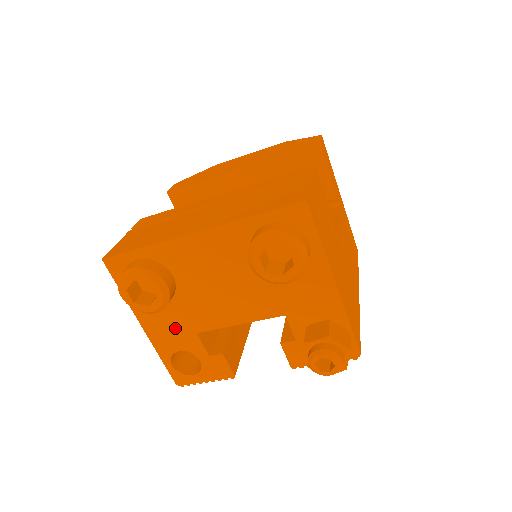
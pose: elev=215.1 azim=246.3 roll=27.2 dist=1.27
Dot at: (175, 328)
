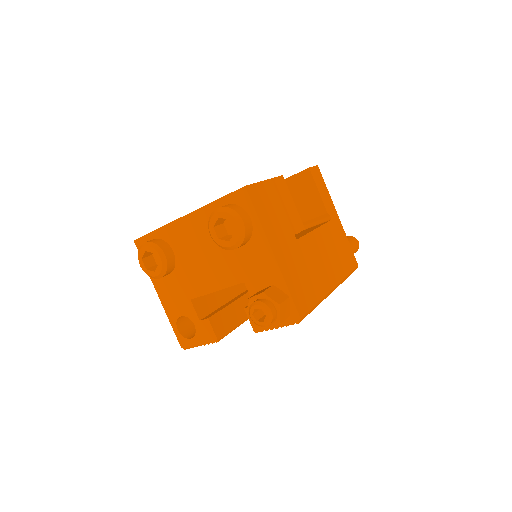
Dot at: (177, 296)
